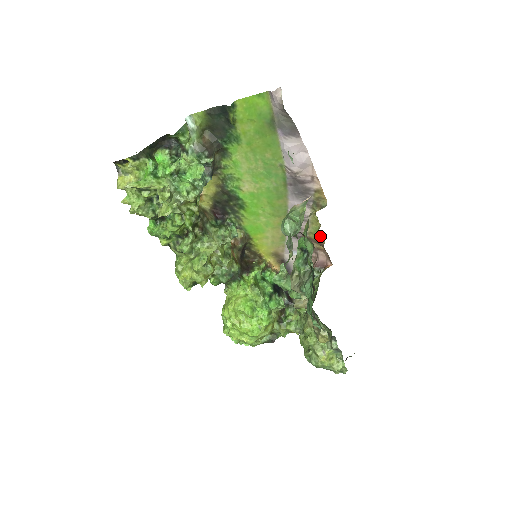
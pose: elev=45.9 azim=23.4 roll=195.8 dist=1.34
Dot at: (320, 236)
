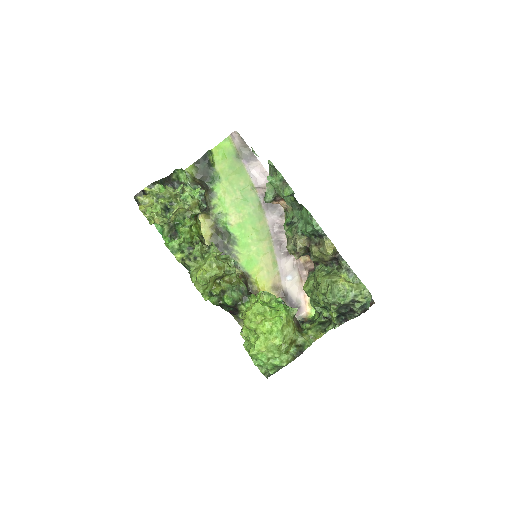
Dot at: occluded
